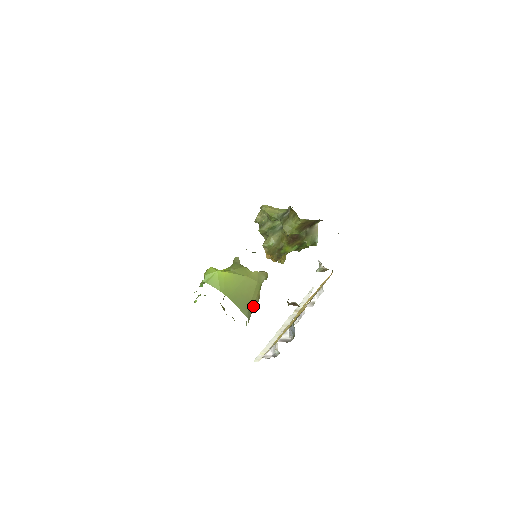
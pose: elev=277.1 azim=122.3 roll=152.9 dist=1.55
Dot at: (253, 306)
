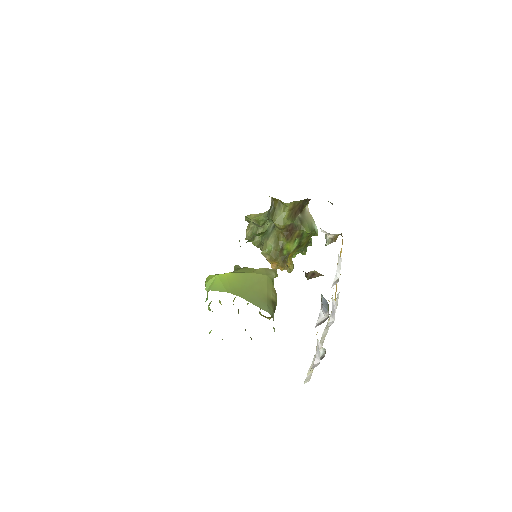
Dot at: (272, 302)
